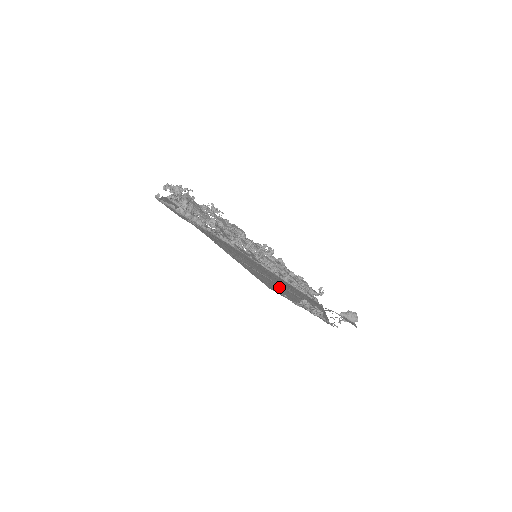
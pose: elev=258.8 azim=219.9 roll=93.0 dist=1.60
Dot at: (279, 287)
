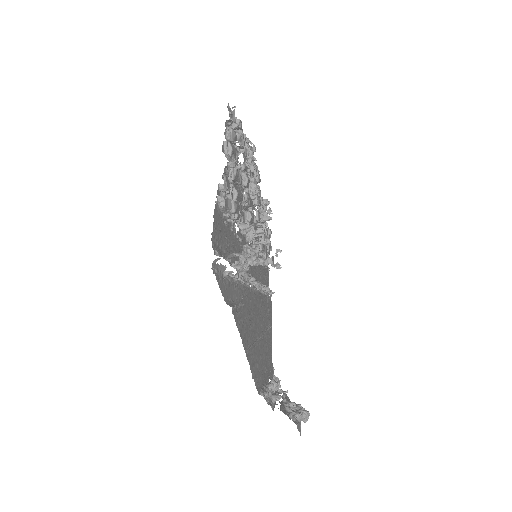
Dot at: (261, 349)
